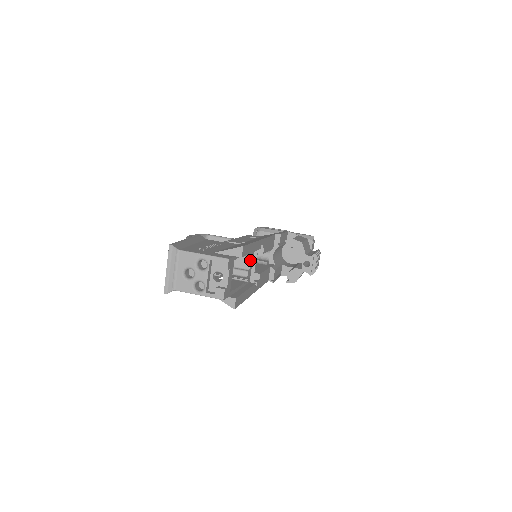
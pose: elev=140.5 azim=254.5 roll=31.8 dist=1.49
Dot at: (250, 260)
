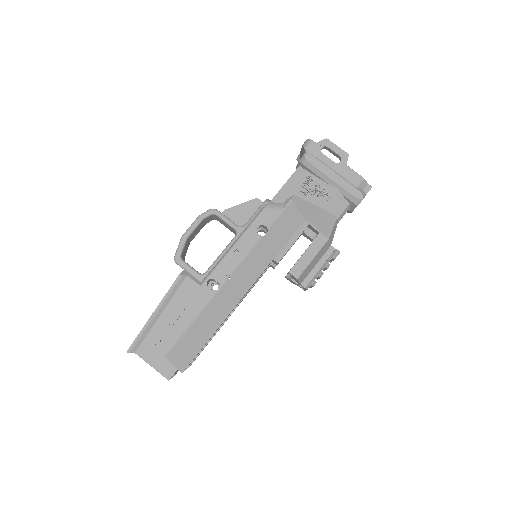
Dot at: occluded
